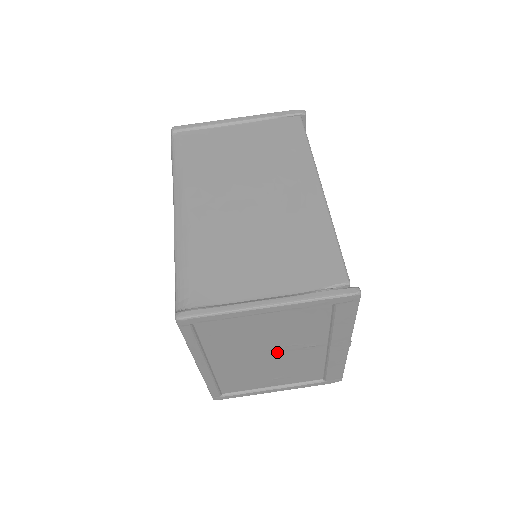
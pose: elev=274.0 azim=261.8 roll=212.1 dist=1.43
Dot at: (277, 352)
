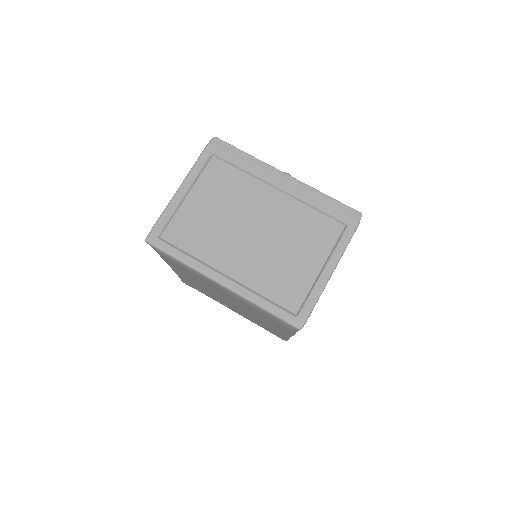
Dot at: (253, 224)
